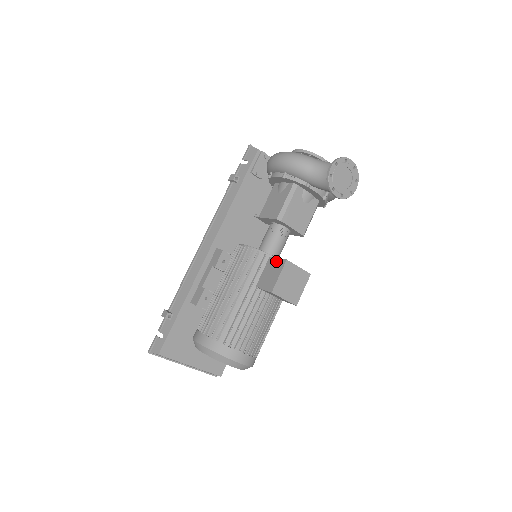
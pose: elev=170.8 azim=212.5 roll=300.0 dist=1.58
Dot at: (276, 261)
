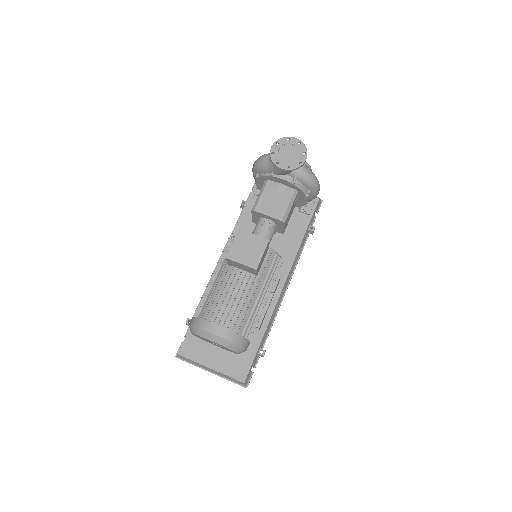
Dot at: occluded
